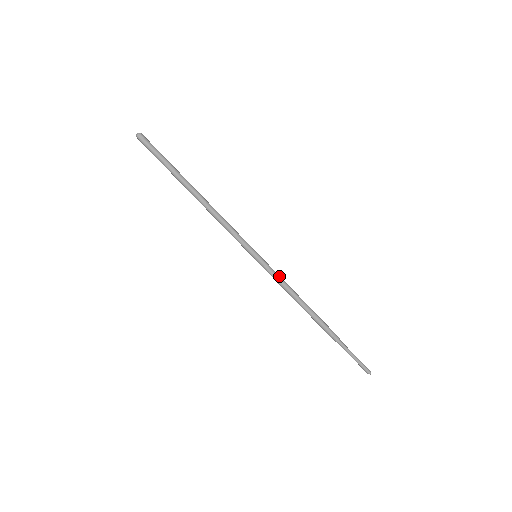
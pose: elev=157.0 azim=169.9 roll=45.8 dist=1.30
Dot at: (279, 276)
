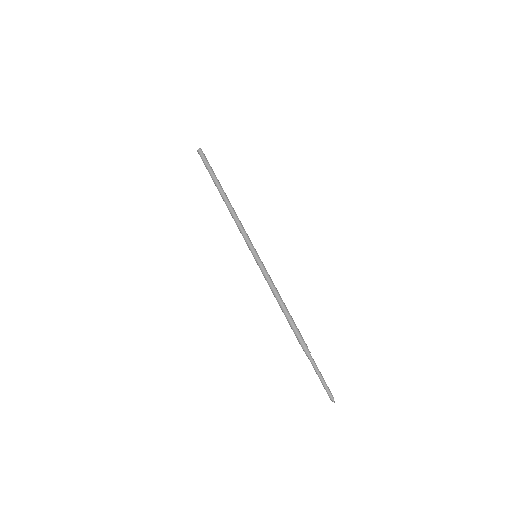
Dot at: (269, 278)
